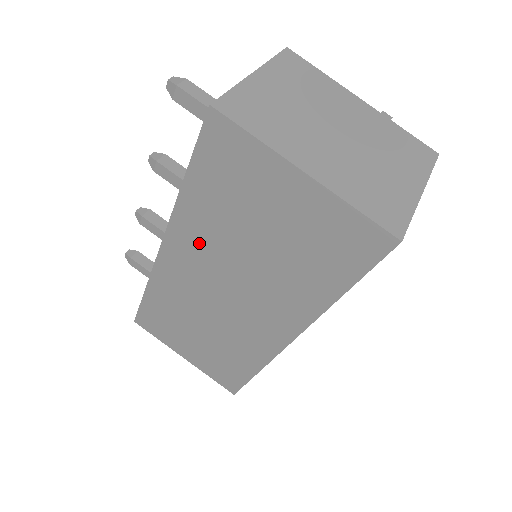
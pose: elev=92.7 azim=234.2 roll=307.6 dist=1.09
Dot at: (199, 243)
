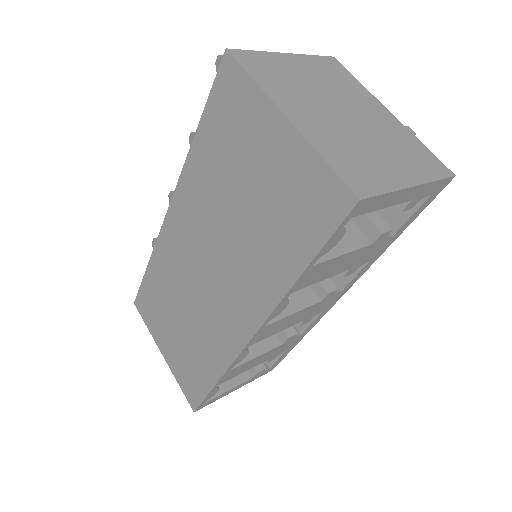
Dot at: (196, 205)
